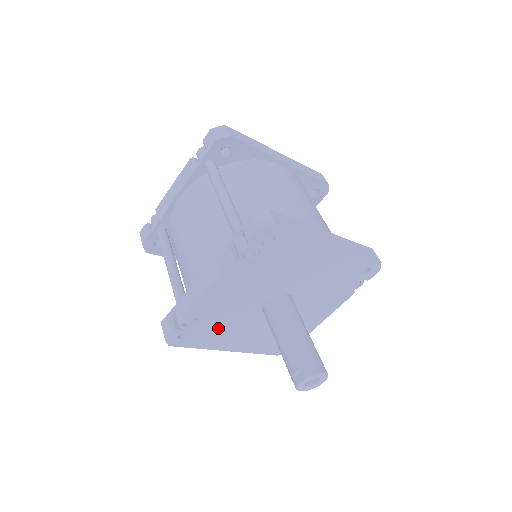
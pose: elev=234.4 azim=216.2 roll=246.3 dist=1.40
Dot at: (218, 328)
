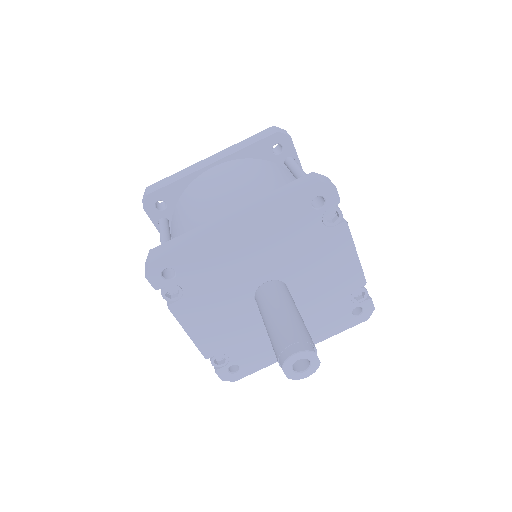
Dot at: (253, 346)
